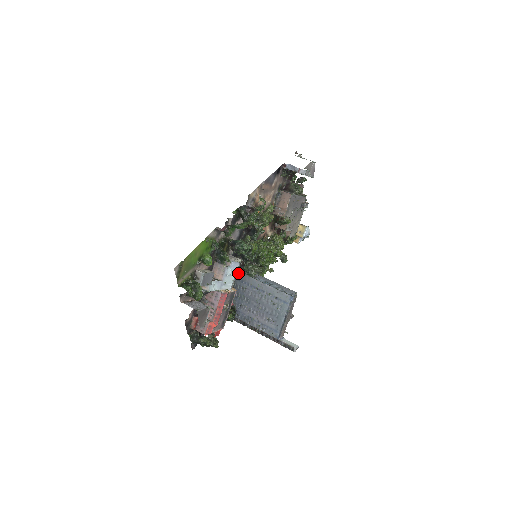
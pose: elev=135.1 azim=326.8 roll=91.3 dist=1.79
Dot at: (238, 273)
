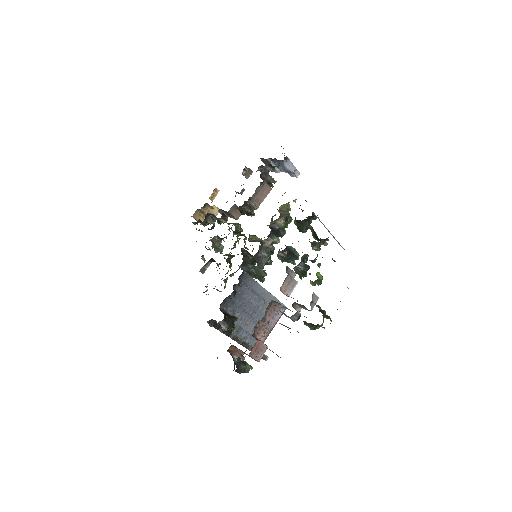
Dot at: (246, 276)
